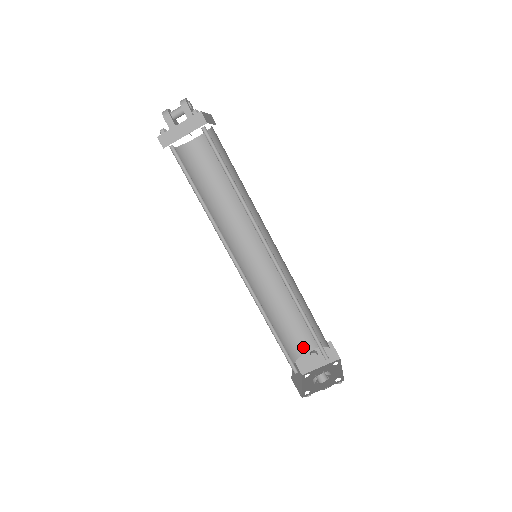
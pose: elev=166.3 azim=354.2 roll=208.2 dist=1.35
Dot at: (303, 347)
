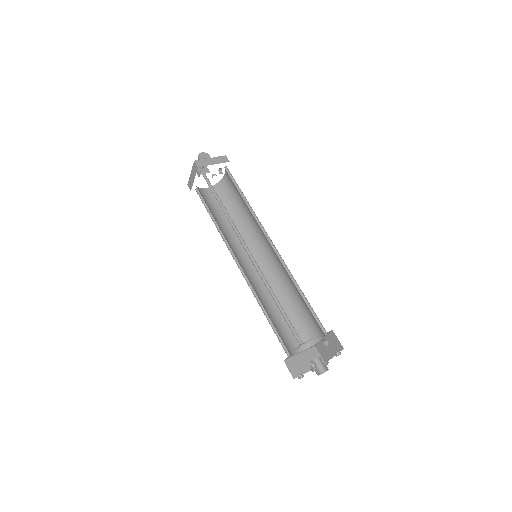
Dot at: (316, 336)
